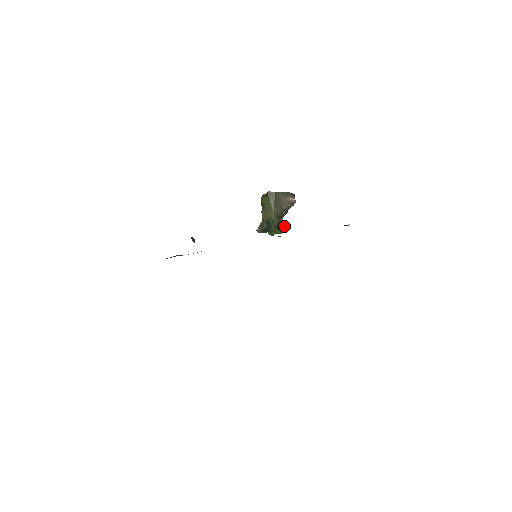
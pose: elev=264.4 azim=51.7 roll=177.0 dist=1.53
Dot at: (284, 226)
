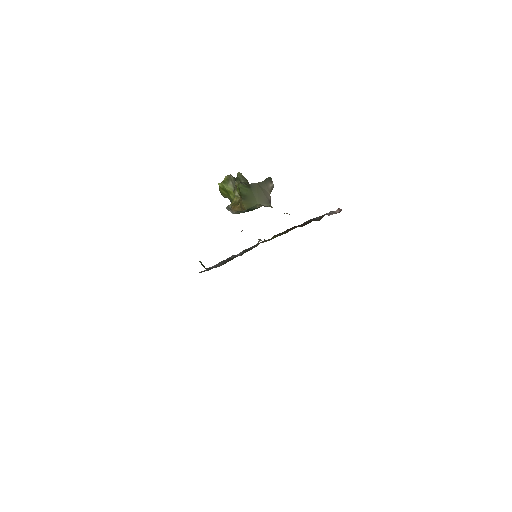
Dot at: occluded
